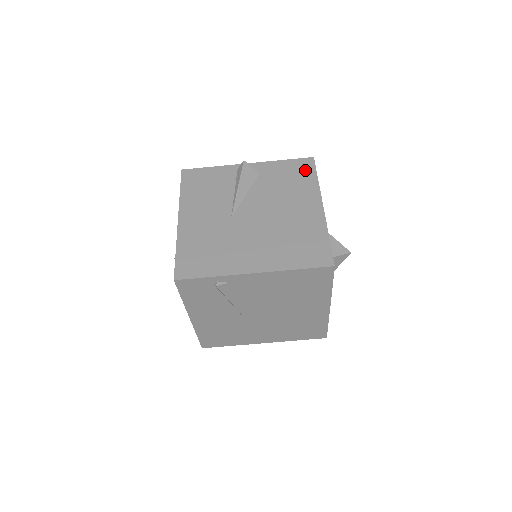
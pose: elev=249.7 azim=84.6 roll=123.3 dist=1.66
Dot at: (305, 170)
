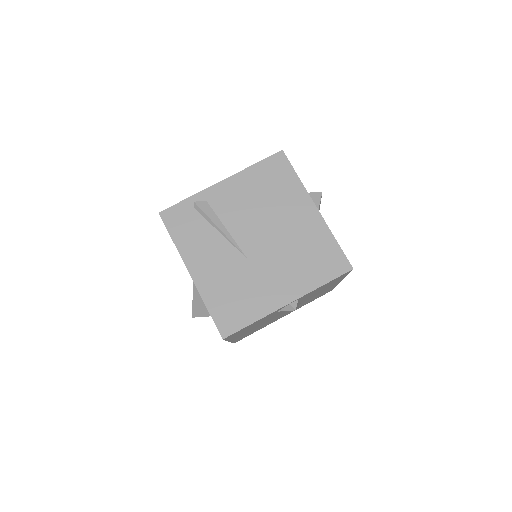
Dot at: occluded
